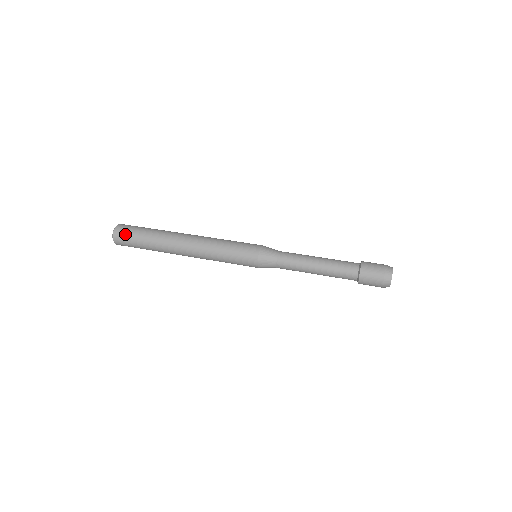
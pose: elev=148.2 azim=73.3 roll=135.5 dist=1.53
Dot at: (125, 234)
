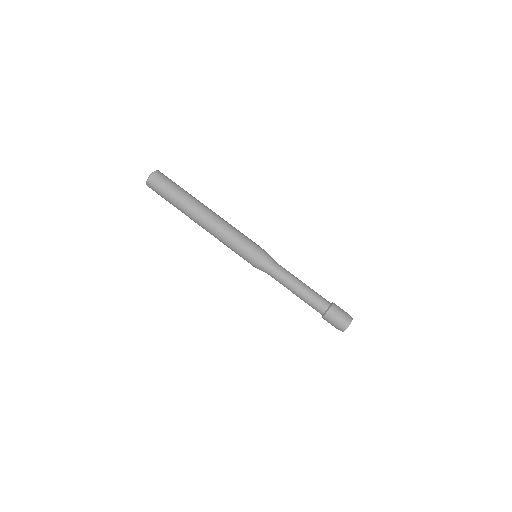
Dot at: occluded
